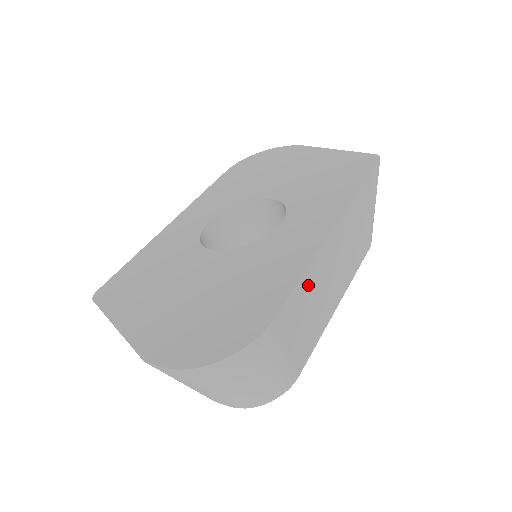
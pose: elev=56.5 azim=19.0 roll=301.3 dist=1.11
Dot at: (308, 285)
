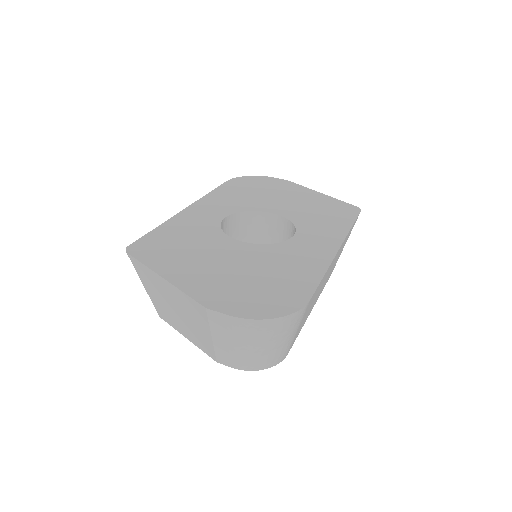
Dot at: occluded
